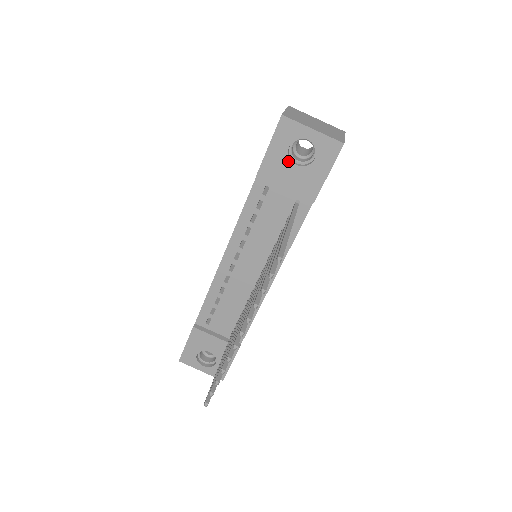
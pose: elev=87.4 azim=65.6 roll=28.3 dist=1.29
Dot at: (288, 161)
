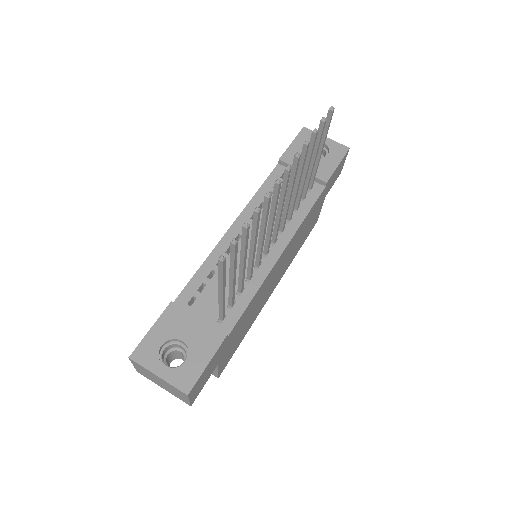
Dot at: occluded
